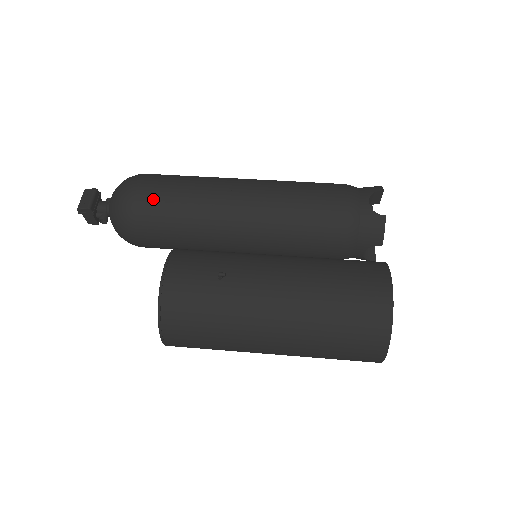
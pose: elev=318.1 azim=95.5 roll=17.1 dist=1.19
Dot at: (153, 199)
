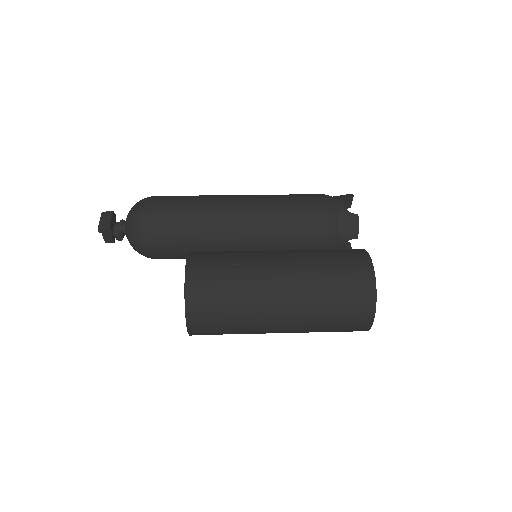
Dot at: (167, 214)
